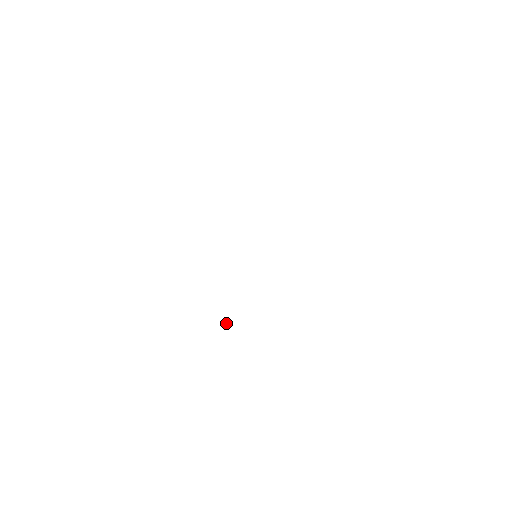
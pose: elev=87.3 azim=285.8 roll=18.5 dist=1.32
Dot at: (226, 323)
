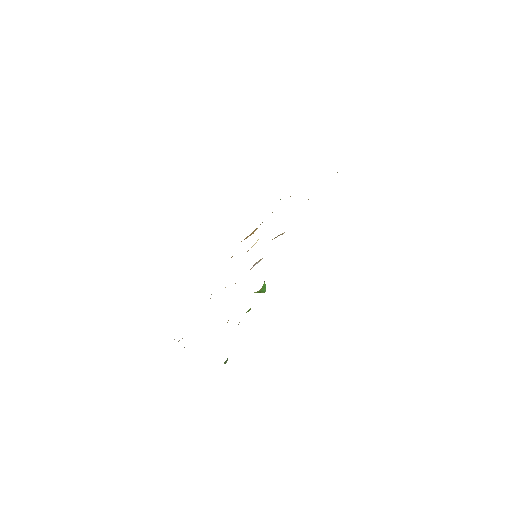
Dot at: (263, 287)
